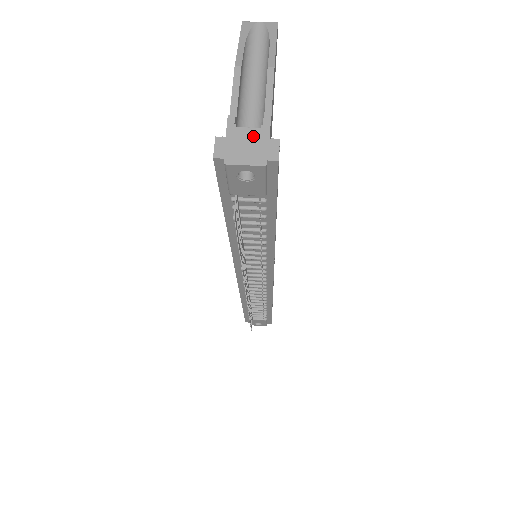
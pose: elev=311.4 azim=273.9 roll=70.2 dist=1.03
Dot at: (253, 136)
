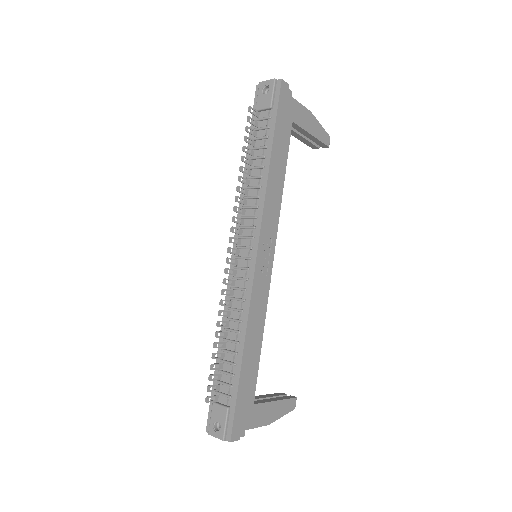
Dot at: occluded
